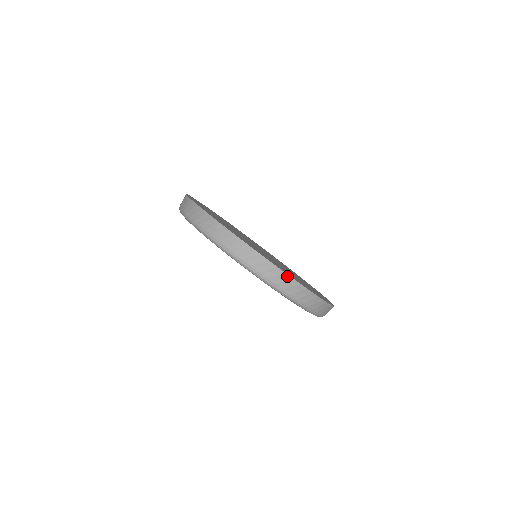
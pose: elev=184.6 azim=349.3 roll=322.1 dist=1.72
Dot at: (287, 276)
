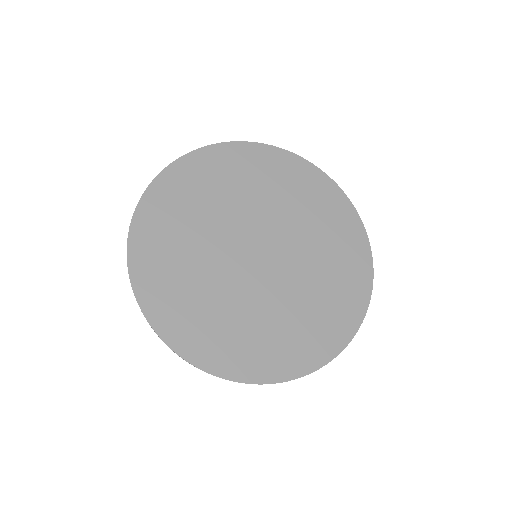
Dot at: (213, 375)
